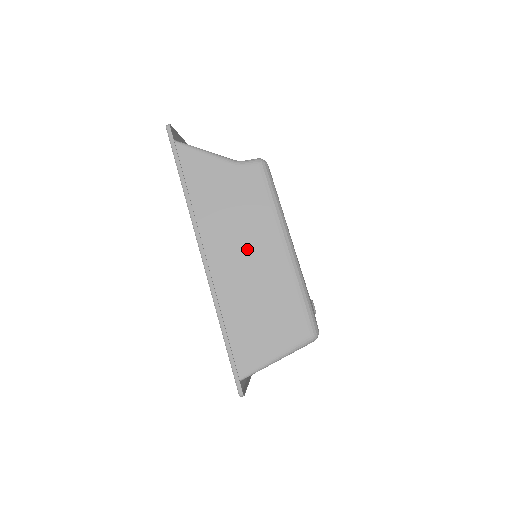
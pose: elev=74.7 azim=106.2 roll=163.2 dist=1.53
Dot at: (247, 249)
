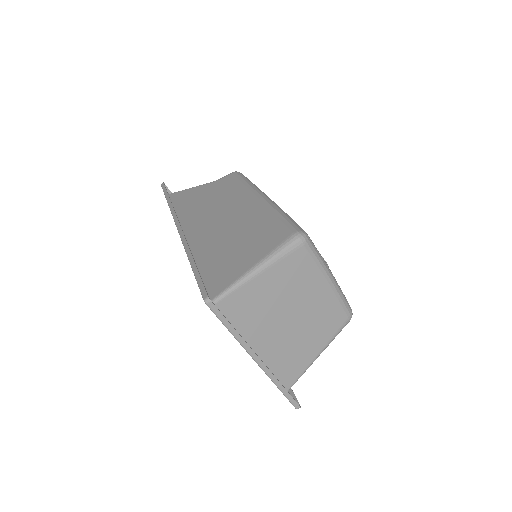
Dot at: (222, 213)
